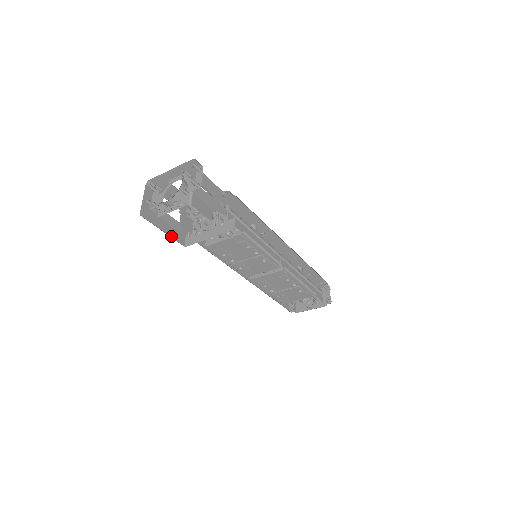
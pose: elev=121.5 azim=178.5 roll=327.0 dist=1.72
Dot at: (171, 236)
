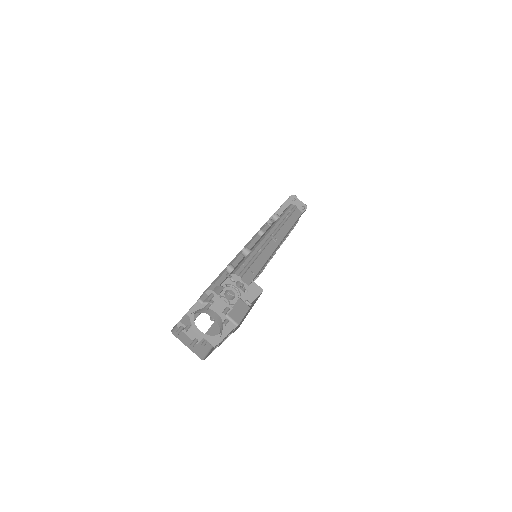
Dot at: occluded
